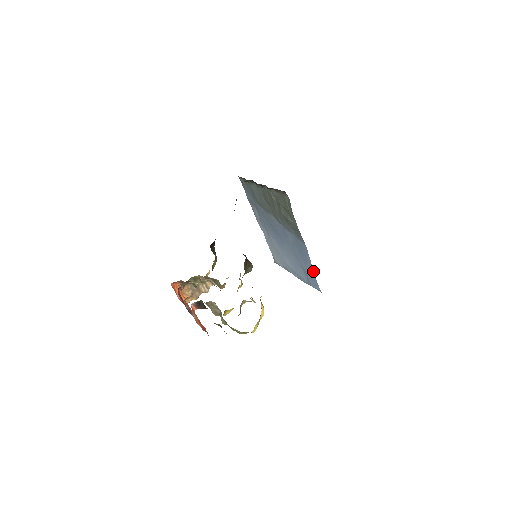
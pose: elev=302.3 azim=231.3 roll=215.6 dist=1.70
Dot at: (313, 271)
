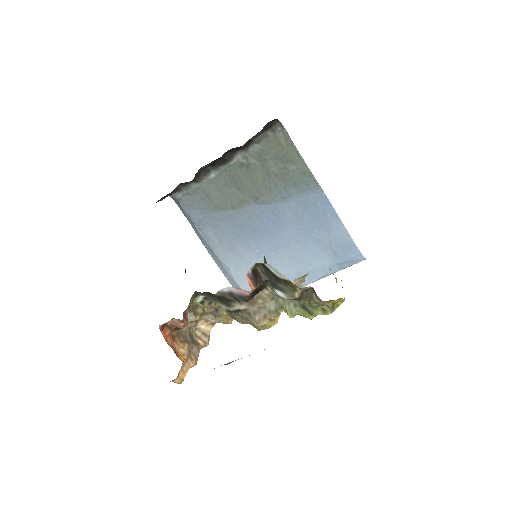
Dot at: (343, 226)
